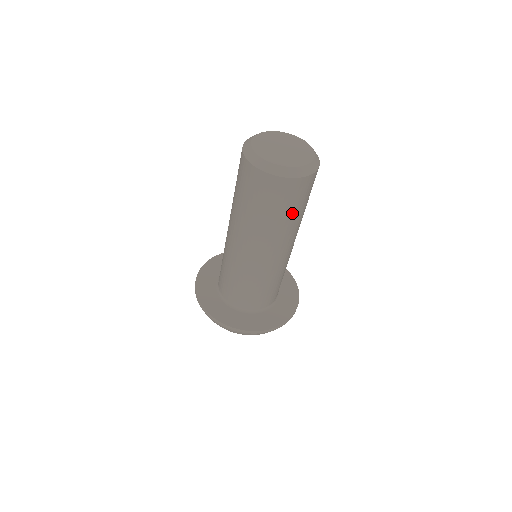
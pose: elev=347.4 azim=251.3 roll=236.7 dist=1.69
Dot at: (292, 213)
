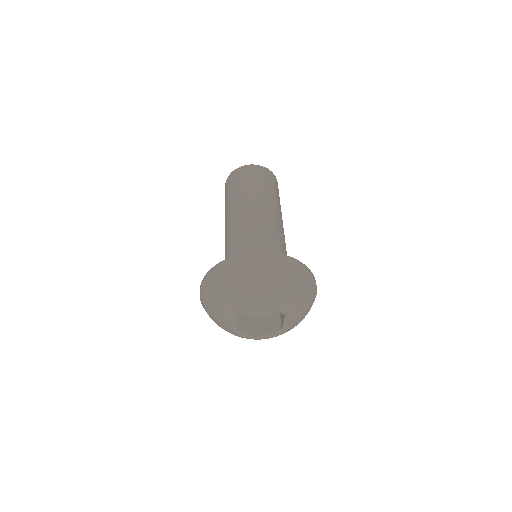
Dot at: (262, 185)
